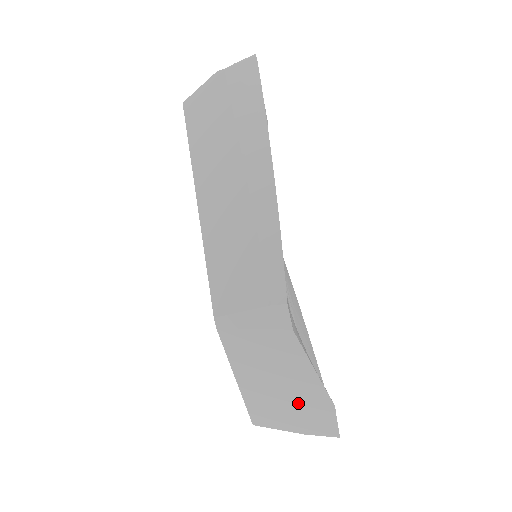
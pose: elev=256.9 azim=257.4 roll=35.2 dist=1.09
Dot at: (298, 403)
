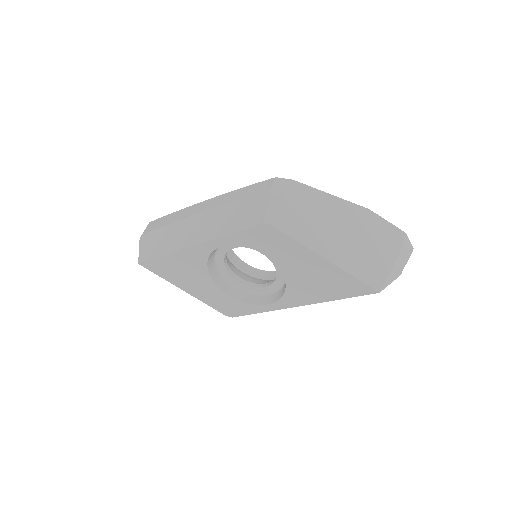
Dot at: (360, 232)
